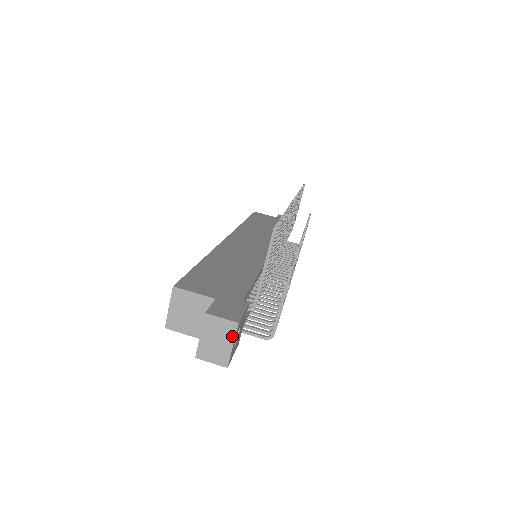
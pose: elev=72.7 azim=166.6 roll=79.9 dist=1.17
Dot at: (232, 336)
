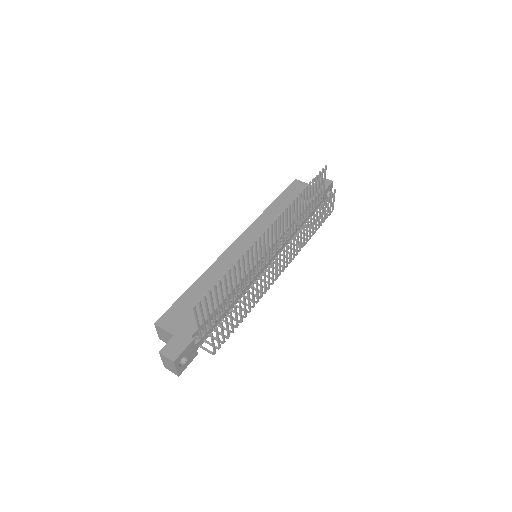
Dot at: (174, 366)
